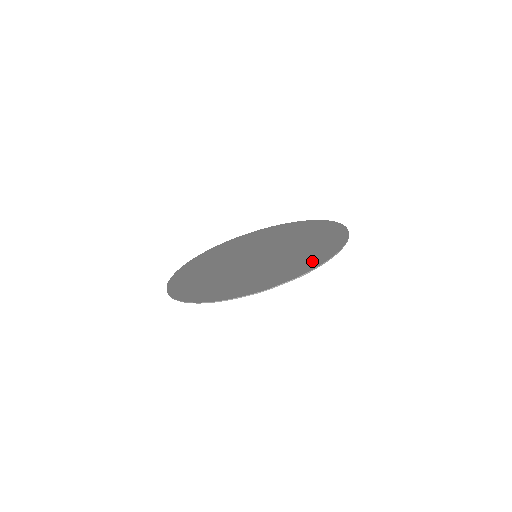
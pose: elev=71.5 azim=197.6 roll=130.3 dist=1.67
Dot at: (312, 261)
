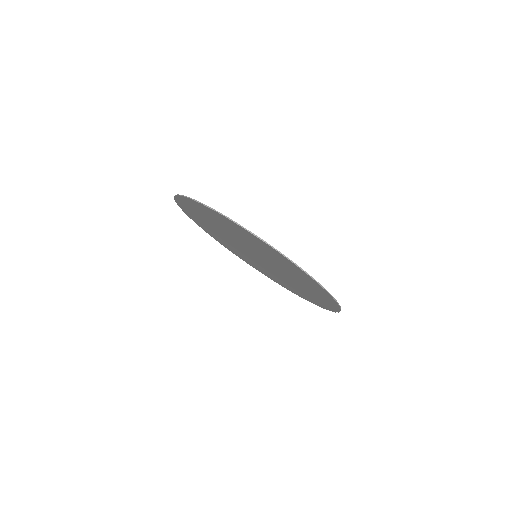
Dot at: occluded
